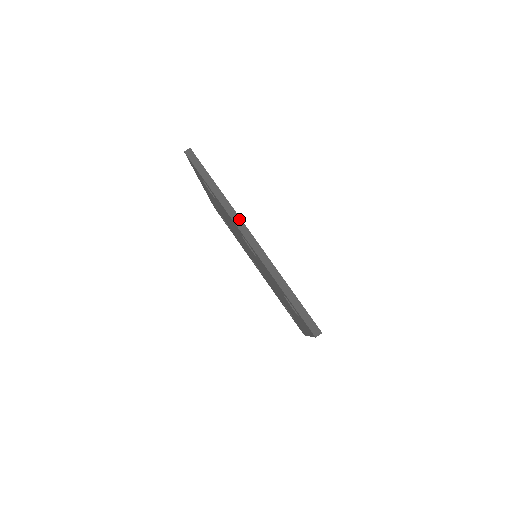
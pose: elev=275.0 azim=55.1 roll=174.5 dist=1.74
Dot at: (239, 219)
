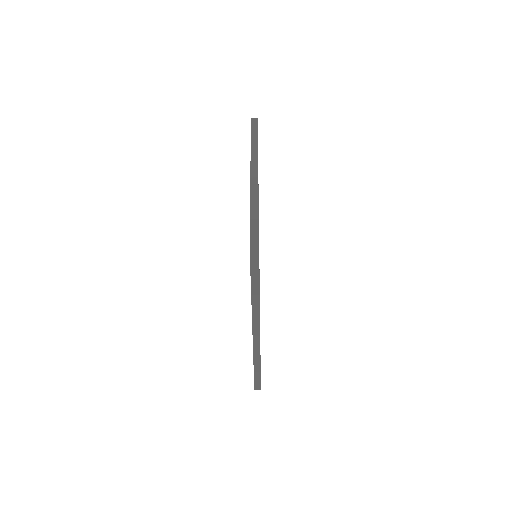
Dot at: (258, 319)
